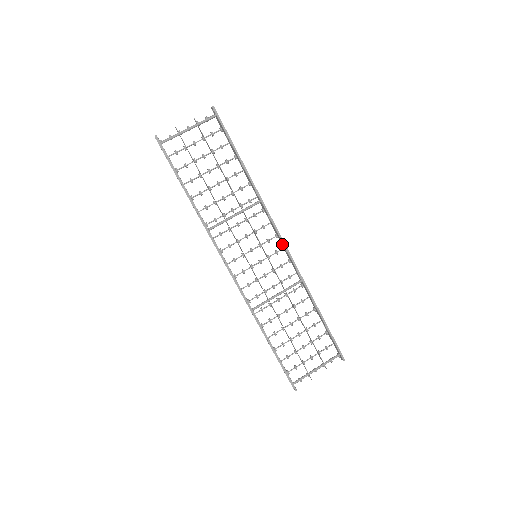
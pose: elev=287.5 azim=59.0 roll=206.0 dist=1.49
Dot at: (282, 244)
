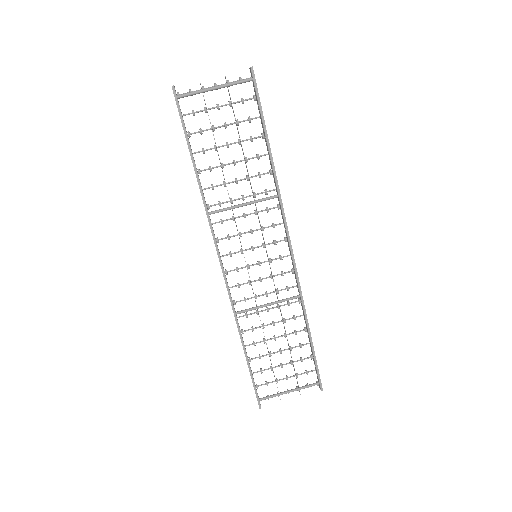
Dot at: (290, 250)
